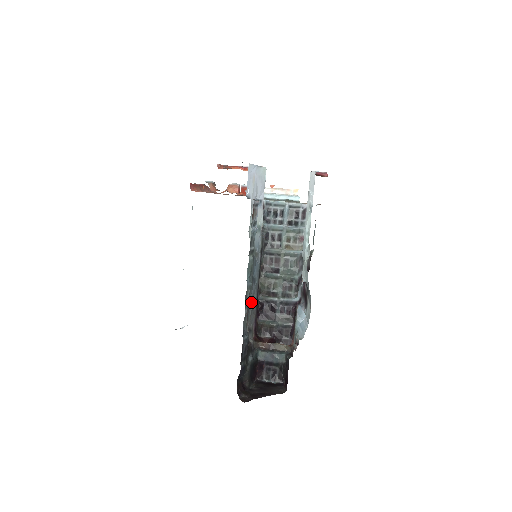
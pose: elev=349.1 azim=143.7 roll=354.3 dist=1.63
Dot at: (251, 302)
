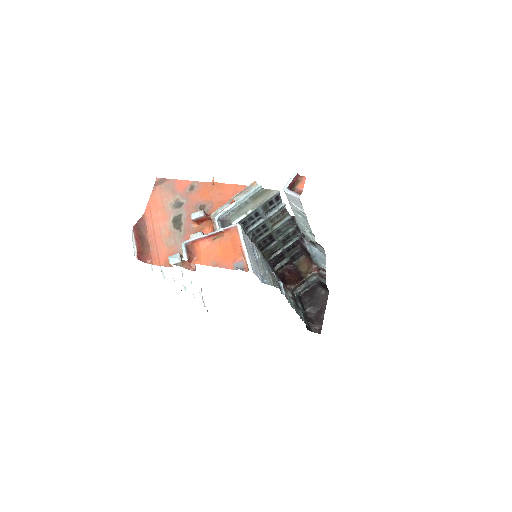
Dot at: occluded
